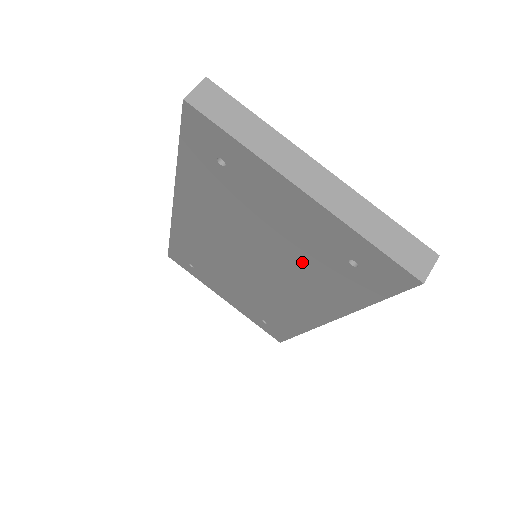
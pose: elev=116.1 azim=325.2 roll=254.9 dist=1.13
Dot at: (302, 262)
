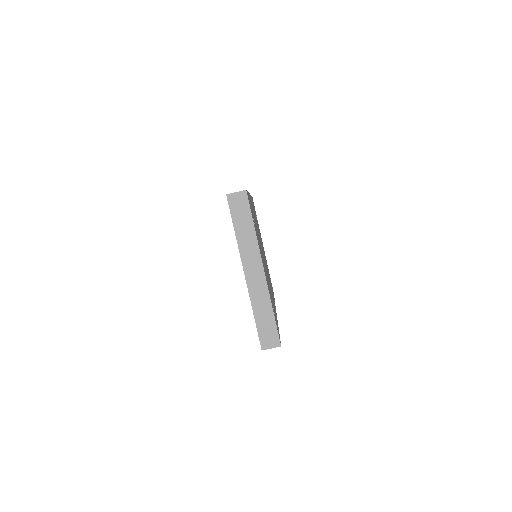
Dot at: occluded
